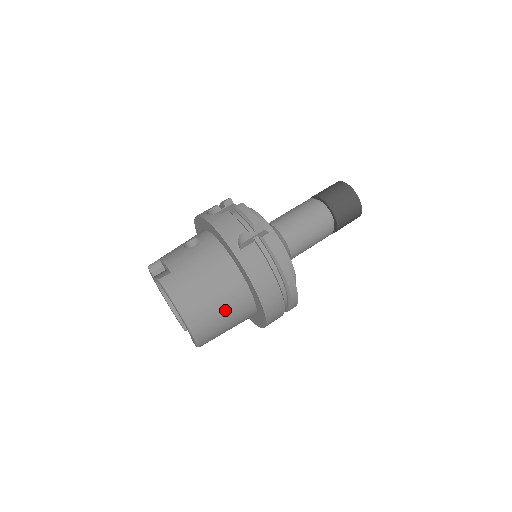
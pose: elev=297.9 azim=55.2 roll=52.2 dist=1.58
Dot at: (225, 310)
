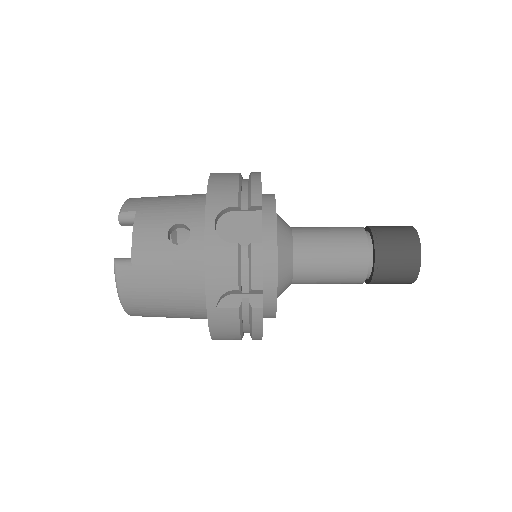
Dot at: (176, 317)
